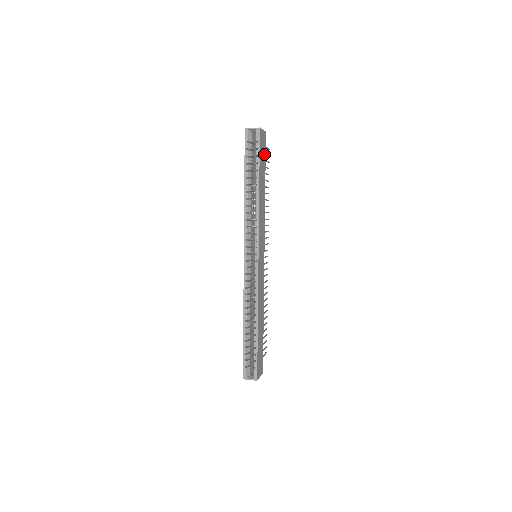
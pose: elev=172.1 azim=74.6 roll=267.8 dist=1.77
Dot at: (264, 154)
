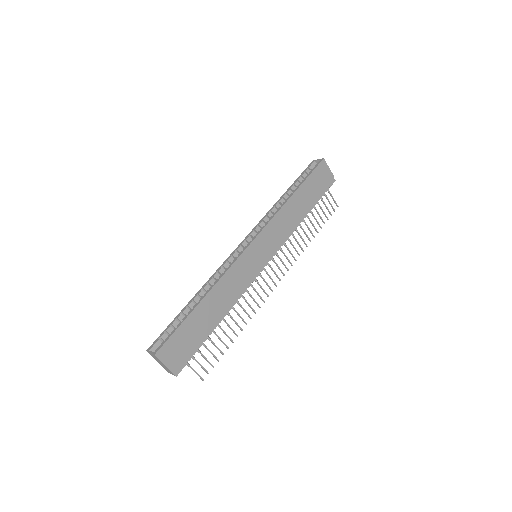
Dot at: (321, 187)
